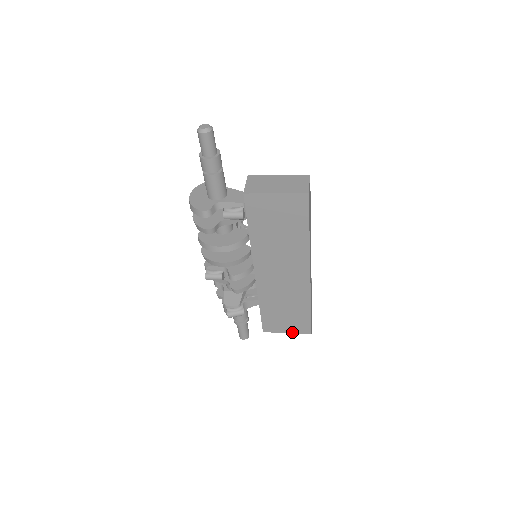
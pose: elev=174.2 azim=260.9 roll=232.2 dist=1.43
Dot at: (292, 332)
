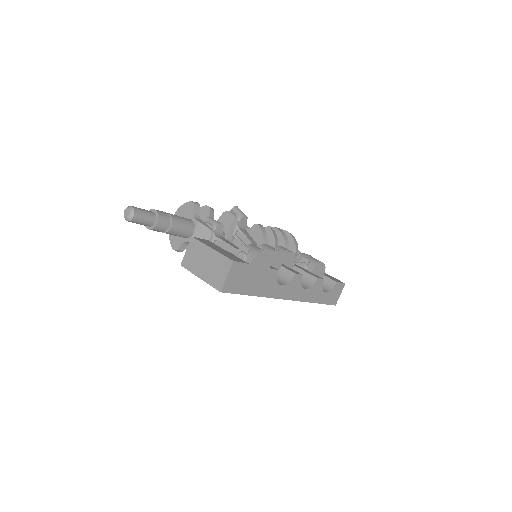
Dot at: occluded
